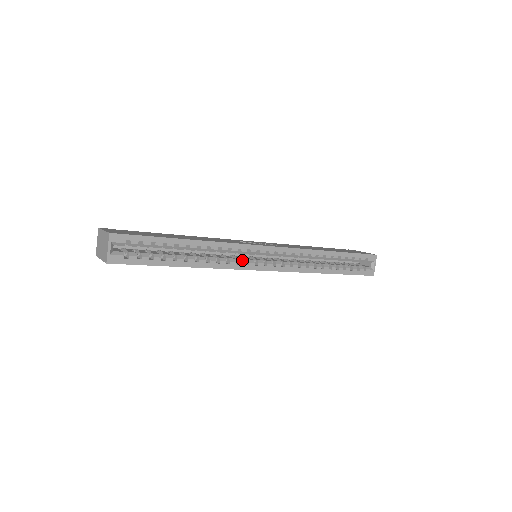
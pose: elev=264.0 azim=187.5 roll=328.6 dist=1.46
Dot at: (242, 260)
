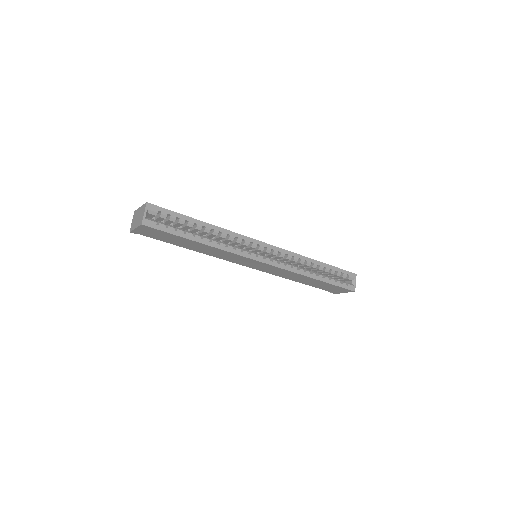
Dot at: (245, 250)
